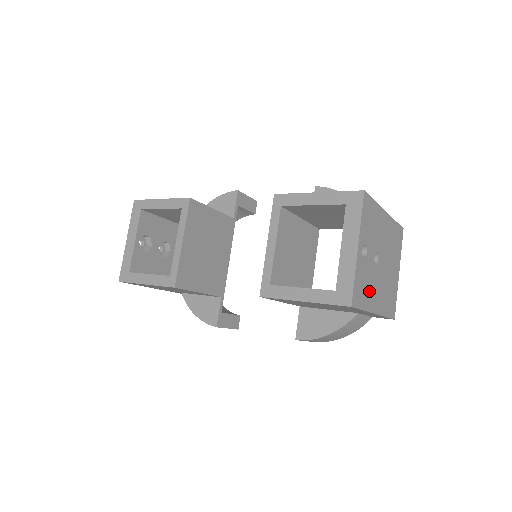
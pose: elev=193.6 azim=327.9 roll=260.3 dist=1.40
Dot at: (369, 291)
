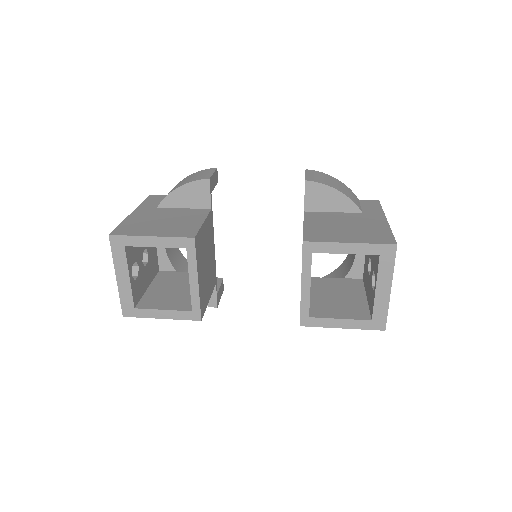
Dot at: occluded
